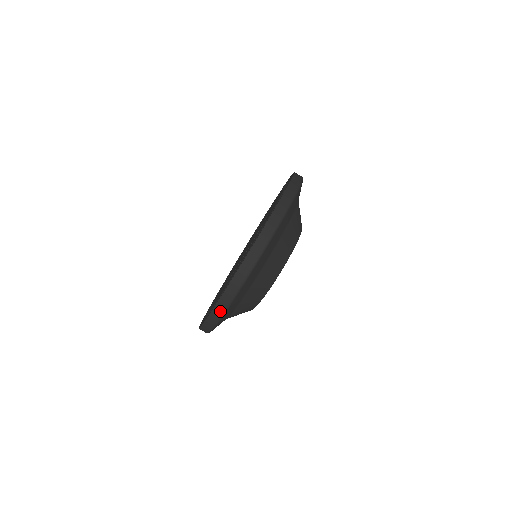
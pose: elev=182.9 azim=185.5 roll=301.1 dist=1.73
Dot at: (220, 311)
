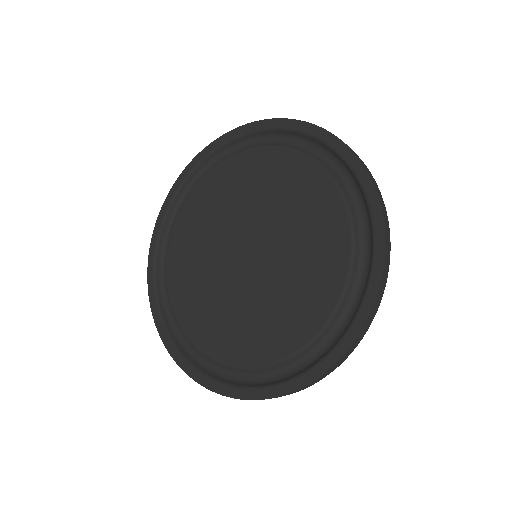
Dot at: (314, 383)
